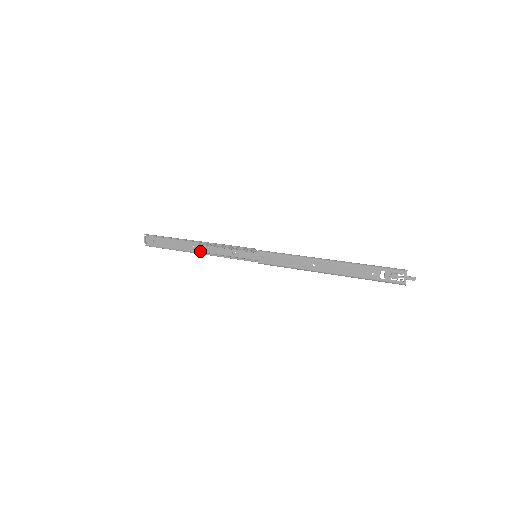
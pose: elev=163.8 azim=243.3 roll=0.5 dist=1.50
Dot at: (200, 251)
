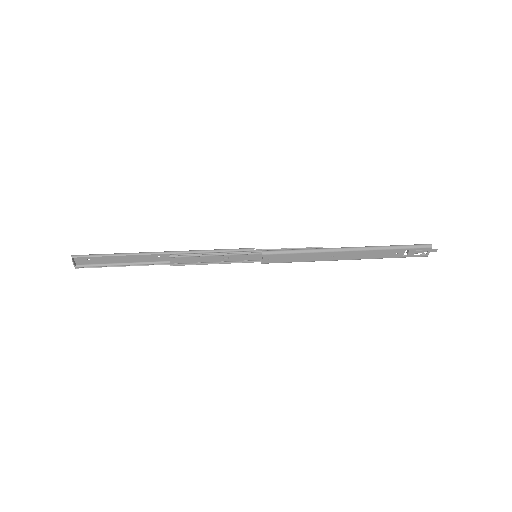
Dot at: (173, 263)
